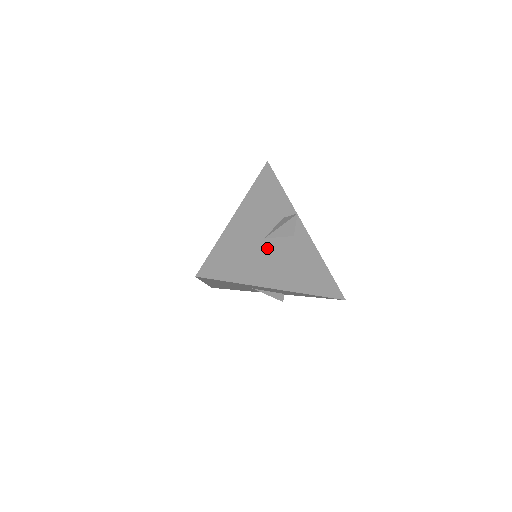
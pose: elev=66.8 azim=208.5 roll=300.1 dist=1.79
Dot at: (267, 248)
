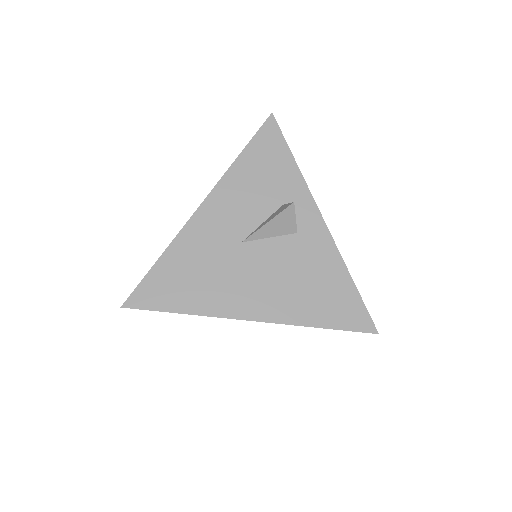
Dot at: (244, 257)
